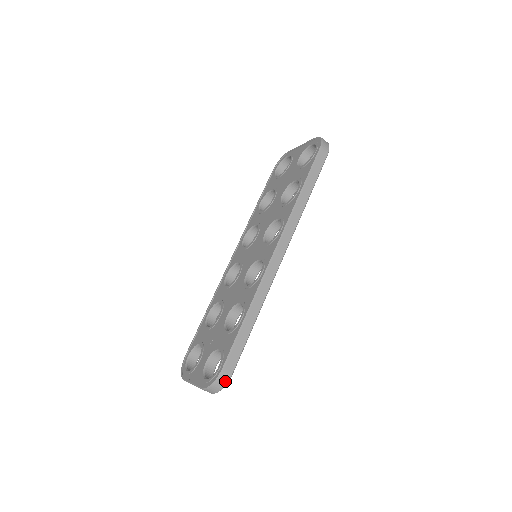
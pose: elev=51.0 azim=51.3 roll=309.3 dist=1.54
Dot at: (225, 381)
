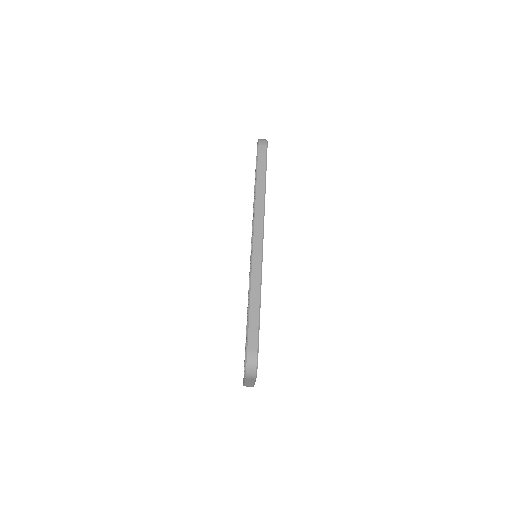
Dot at: (254, 359)
